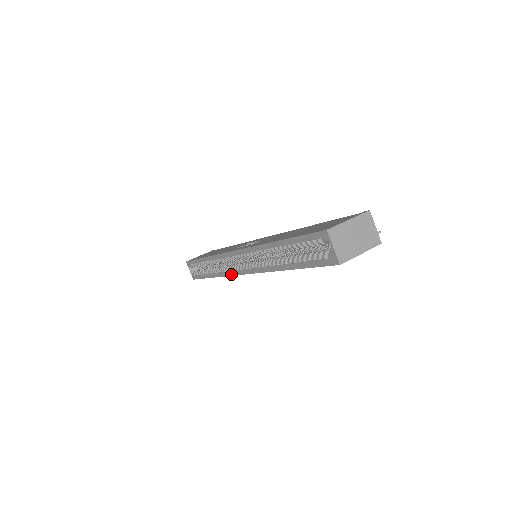
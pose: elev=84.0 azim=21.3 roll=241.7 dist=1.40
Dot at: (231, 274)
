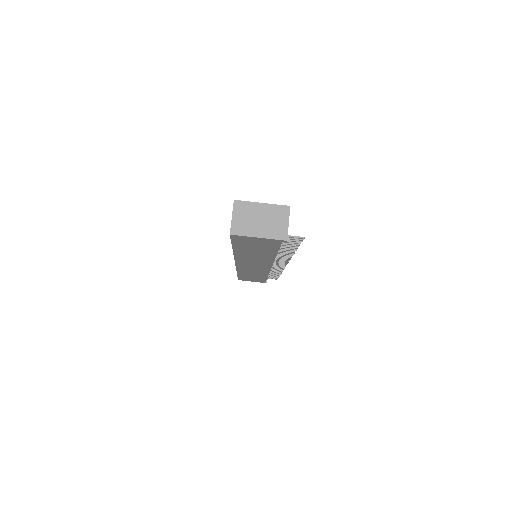
Dot at: occluded
